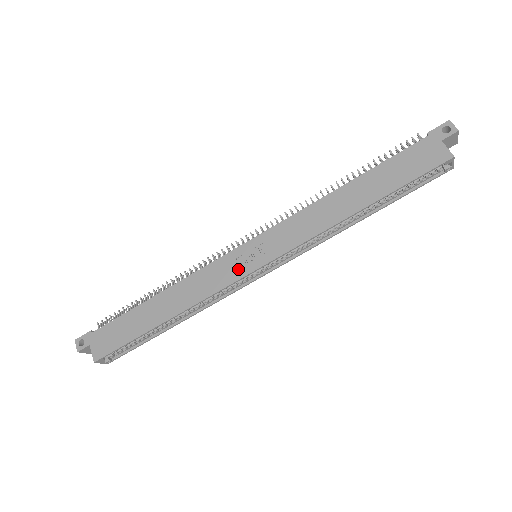
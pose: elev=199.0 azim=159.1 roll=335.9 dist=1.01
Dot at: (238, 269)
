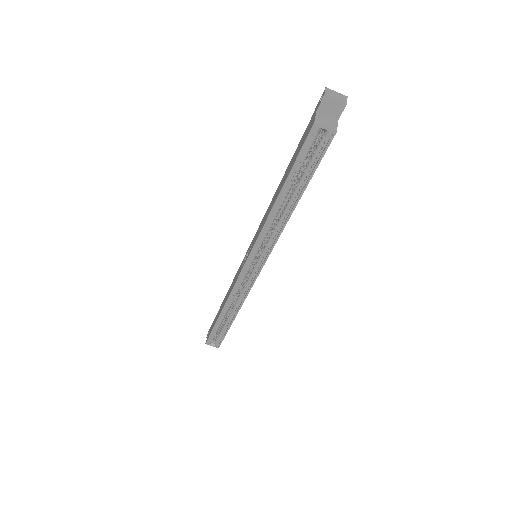
Dot at: occluded
